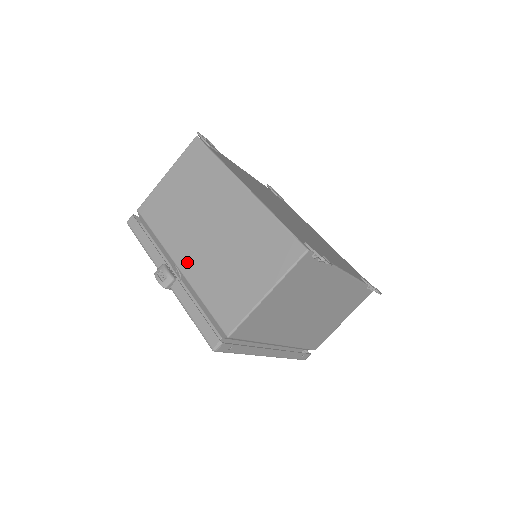
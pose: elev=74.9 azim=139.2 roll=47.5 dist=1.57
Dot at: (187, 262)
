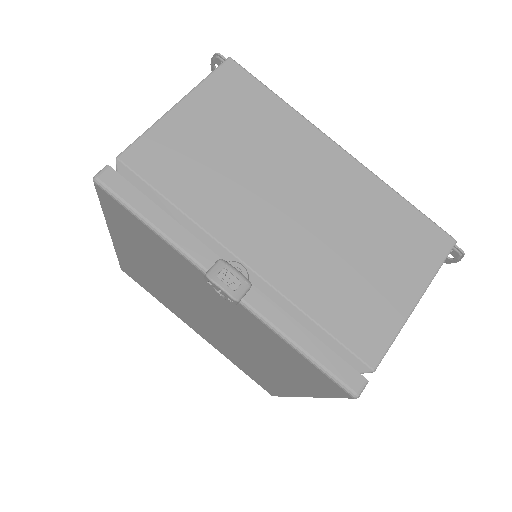
Dot at: (265, 256)
